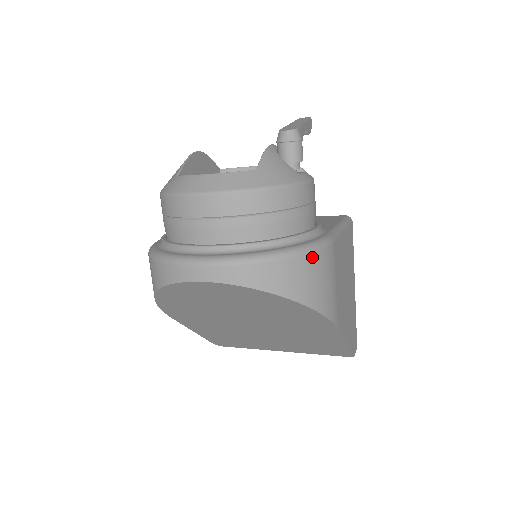
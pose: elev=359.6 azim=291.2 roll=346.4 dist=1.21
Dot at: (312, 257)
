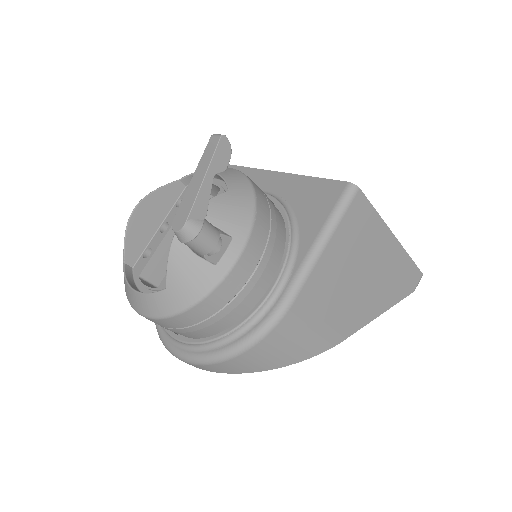
Dot at: (261, 344)
